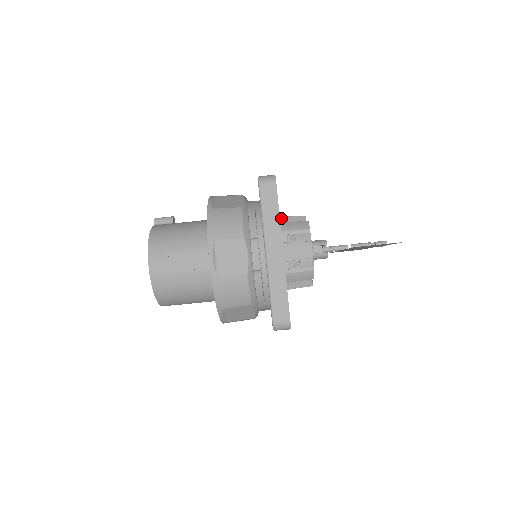
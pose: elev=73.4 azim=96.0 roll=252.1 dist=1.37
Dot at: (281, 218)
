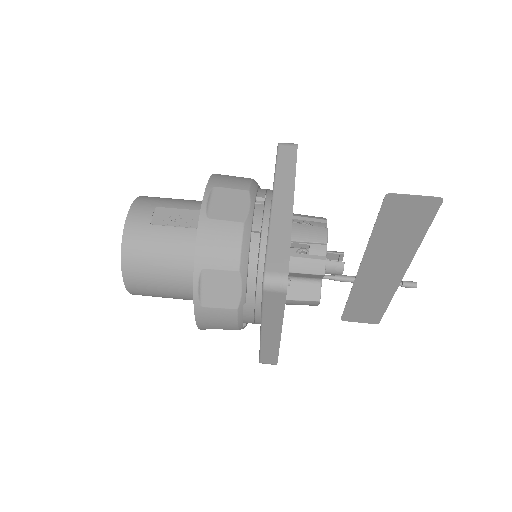
Dot at: occluded
